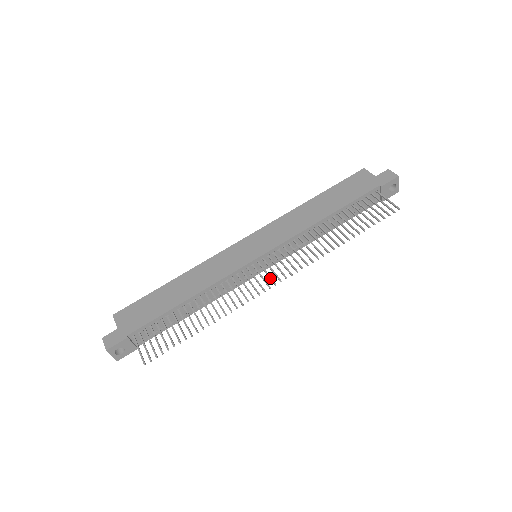
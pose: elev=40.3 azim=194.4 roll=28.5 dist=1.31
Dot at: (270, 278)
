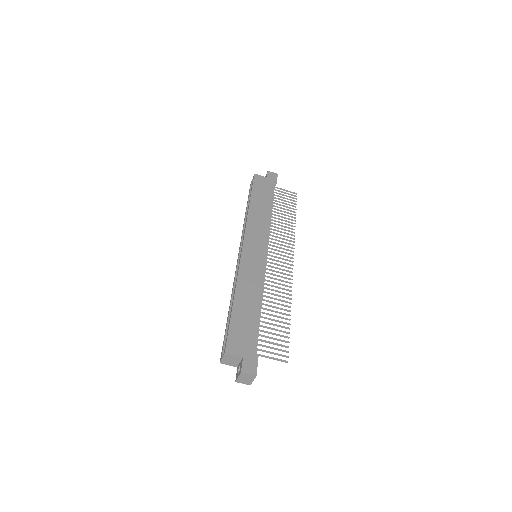
Dot at: (286, 263)
